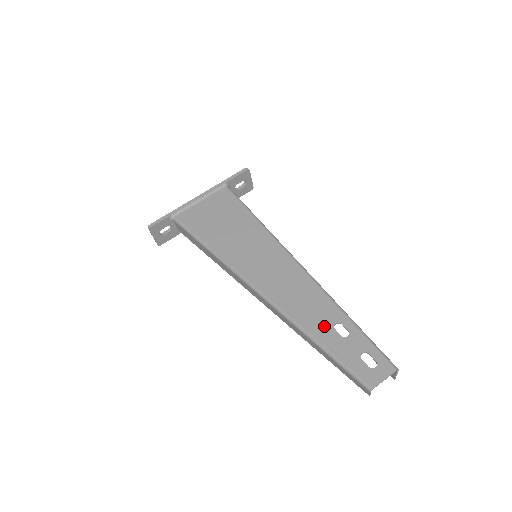
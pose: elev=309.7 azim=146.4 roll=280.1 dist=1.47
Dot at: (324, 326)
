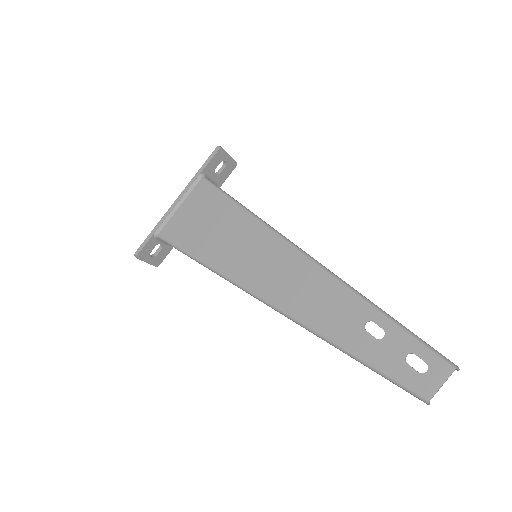
Dot at: (352, 330)
